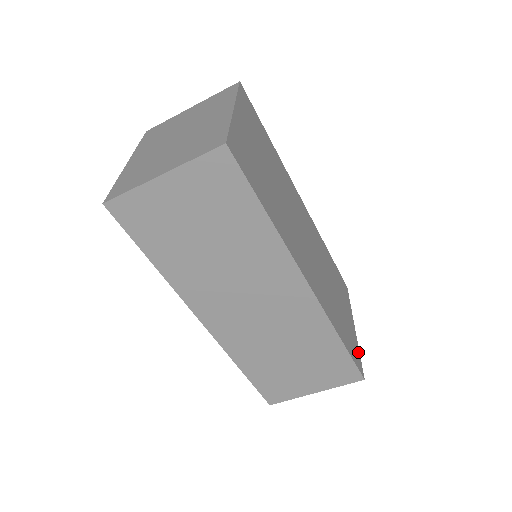
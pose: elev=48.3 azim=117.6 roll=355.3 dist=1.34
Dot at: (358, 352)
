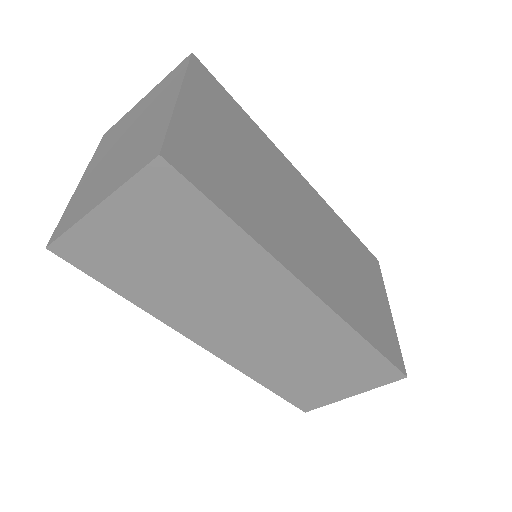
Dot at: (396, 343)
